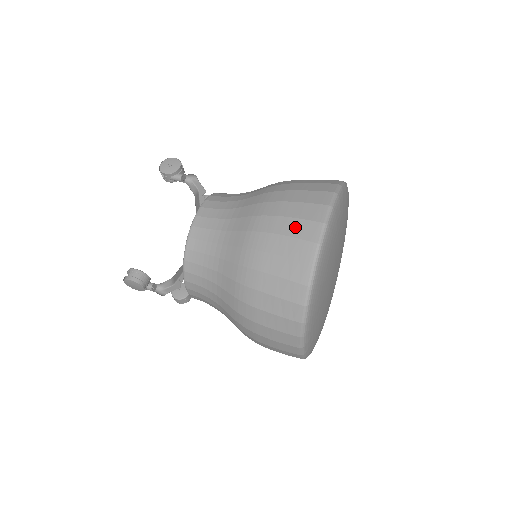
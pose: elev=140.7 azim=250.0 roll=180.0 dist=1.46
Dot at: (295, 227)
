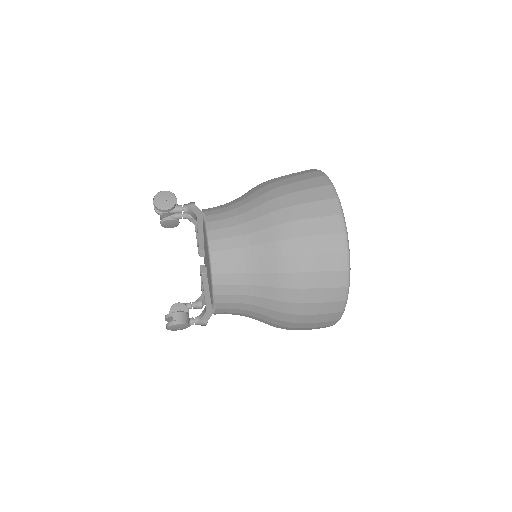
Dot at: (319, 225)
